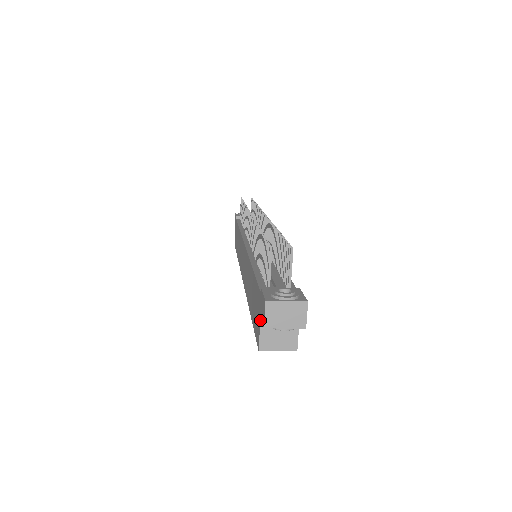
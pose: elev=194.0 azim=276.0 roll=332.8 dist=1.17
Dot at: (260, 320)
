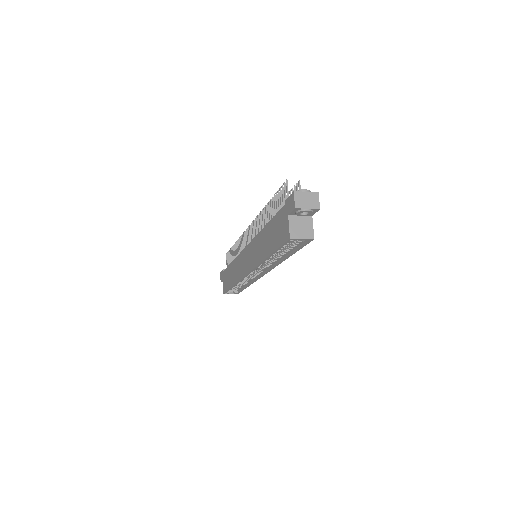
Dot at: (288, 218)
